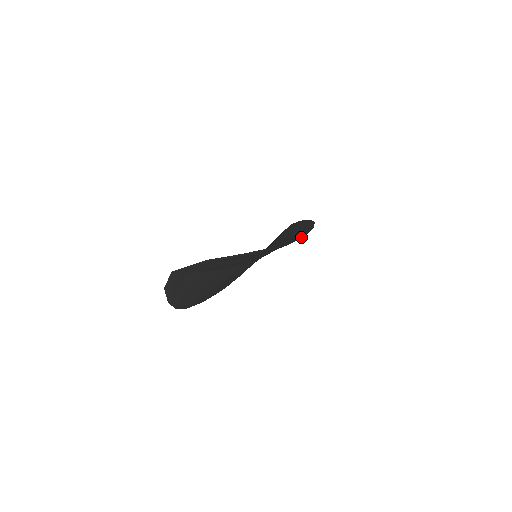
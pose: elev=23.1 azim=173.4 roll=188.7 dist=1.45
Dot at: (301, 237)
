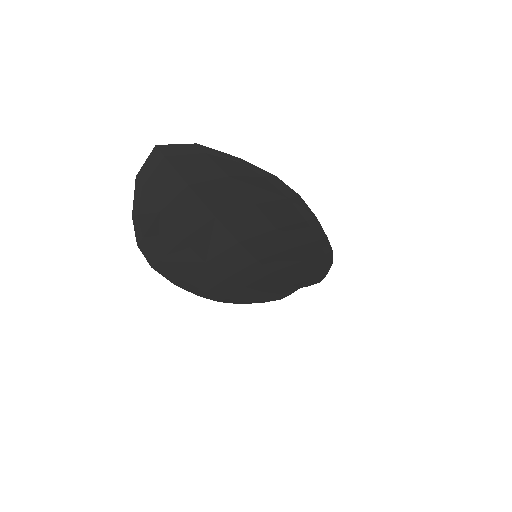
Dot at: (320, 226)
